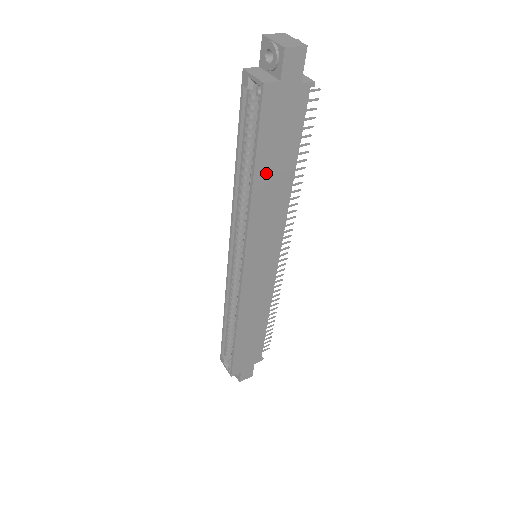
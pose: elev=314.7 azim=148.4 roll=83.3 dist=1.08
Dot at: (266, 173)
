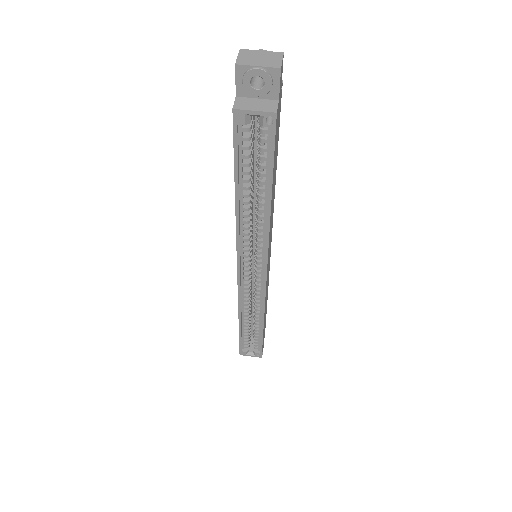
Dot at: (273, 186)
